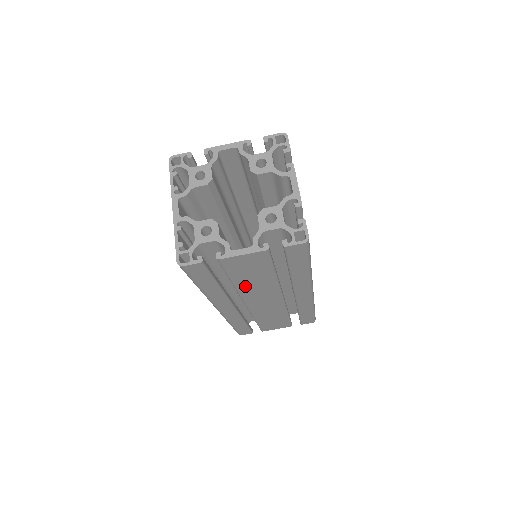
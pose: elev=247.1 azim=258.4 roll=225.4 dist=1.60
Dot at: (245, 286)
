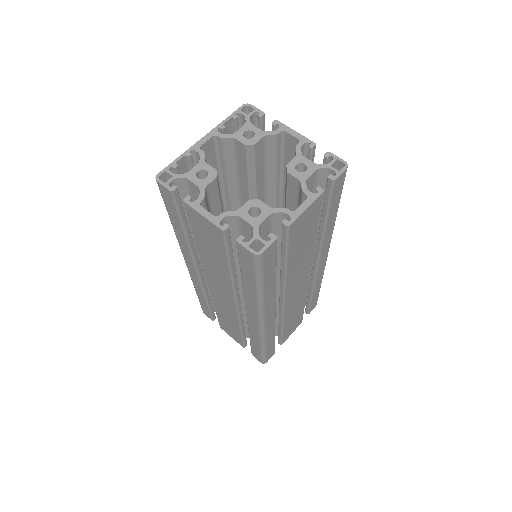
Dot at: (206, 257)
